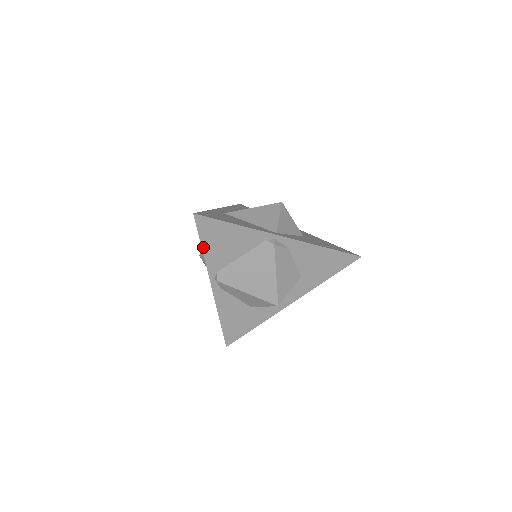
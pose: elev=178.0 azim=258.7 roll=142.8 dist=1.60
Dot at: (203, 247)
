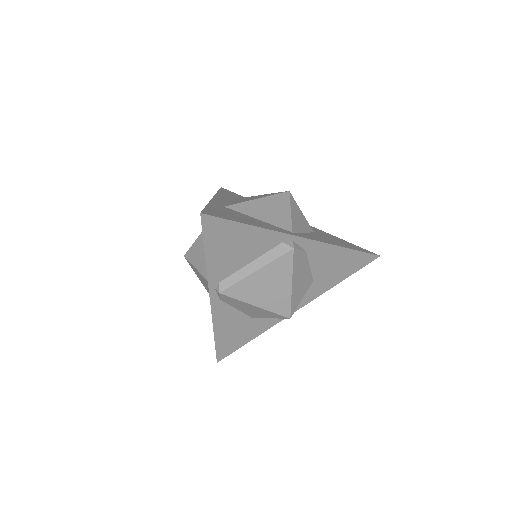
Dot at: (206, 254)
